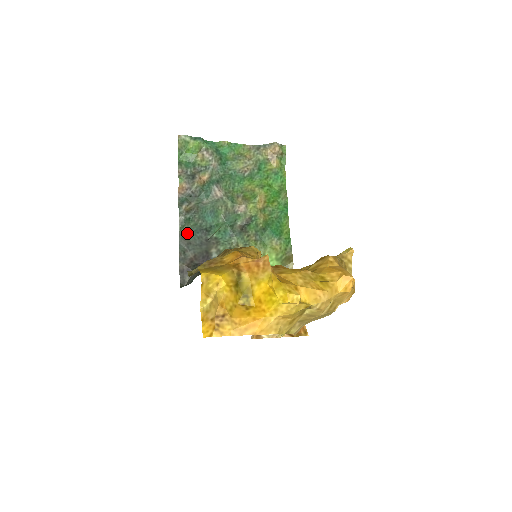
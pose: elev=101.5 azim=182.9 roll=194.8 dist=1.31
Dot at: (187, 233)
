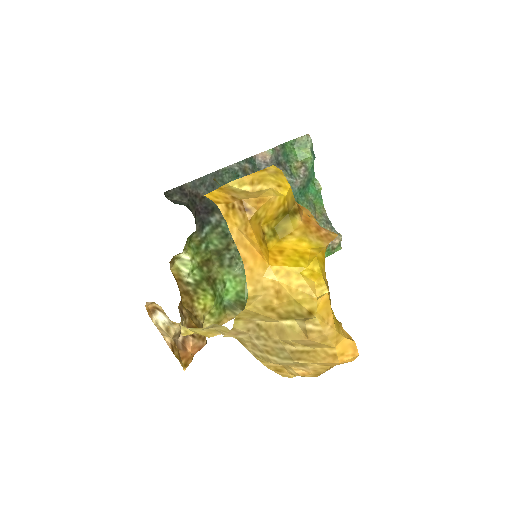
Dot at: (222, 179)
